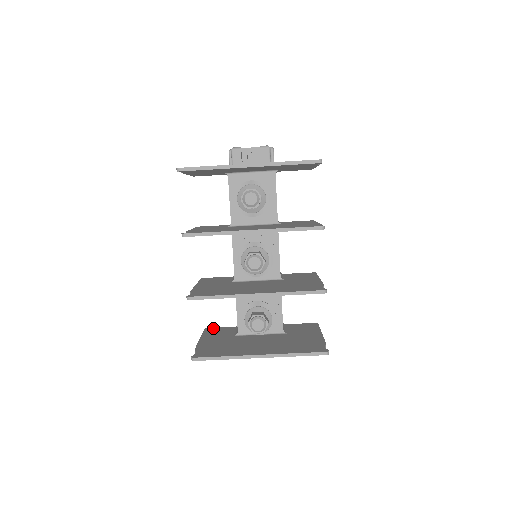
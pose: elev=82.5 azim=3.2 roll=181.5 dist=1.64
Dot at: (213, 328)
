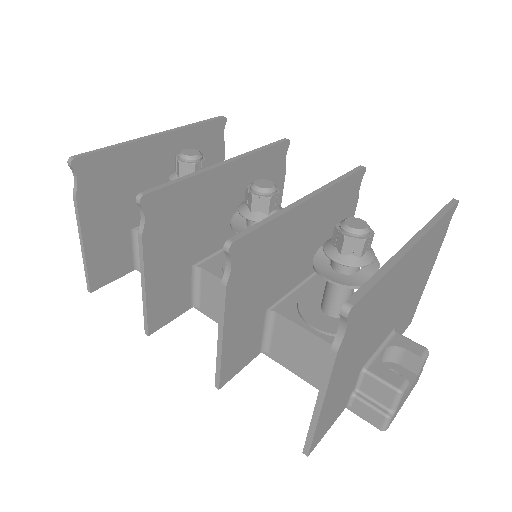
Dot at: occluded
